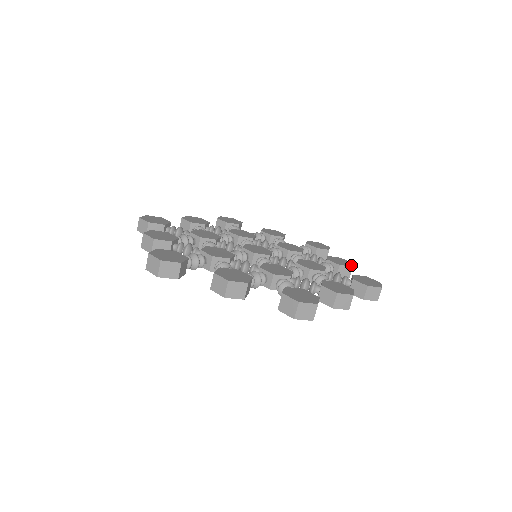
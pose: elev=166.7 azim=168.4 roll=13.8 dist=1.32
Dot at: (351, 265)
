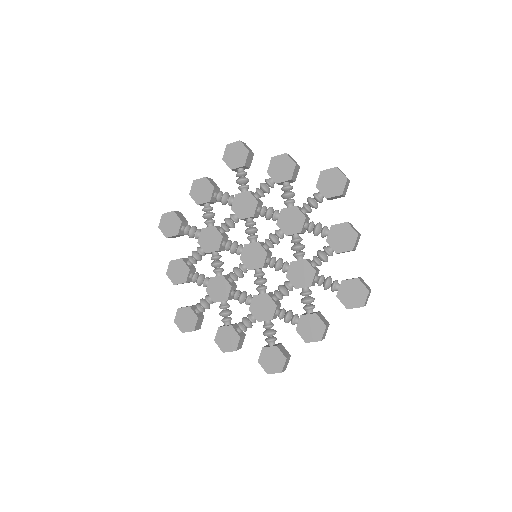
Dot at: (292, 163)
